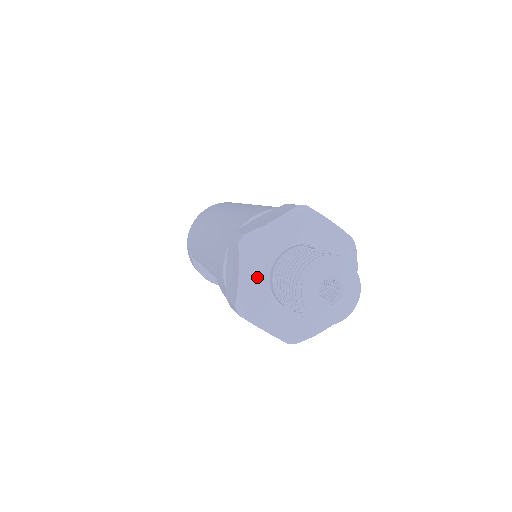
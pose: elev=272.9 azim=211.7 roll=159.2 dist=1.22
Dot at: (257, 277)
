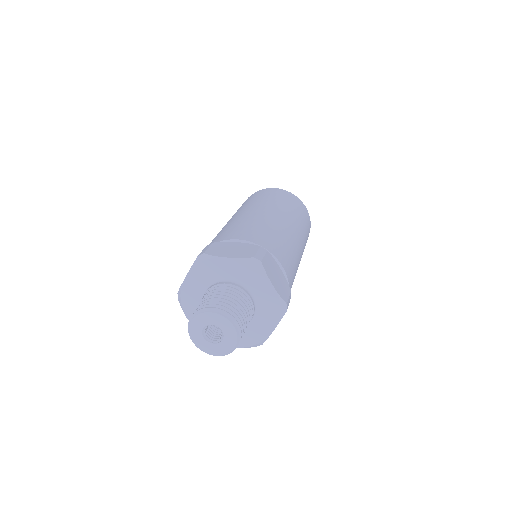
Dot at: occluded
